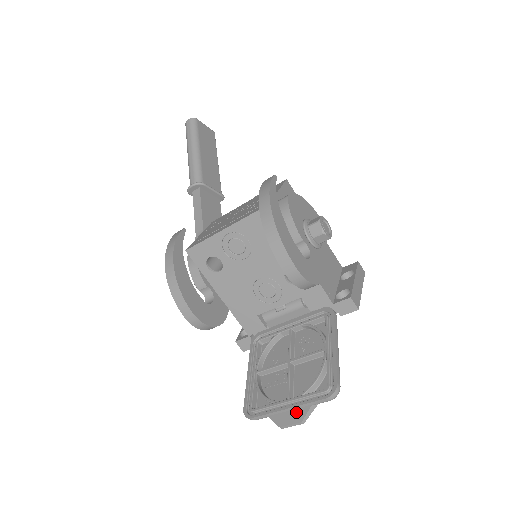
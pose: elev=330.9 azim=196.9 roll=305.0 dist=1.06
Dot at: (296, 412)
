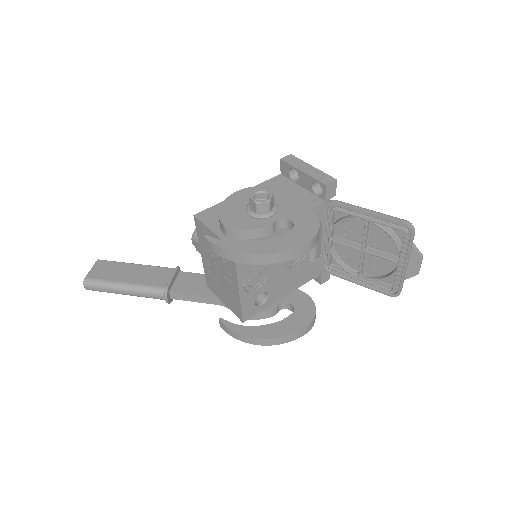
Dot at: (412, 260)
